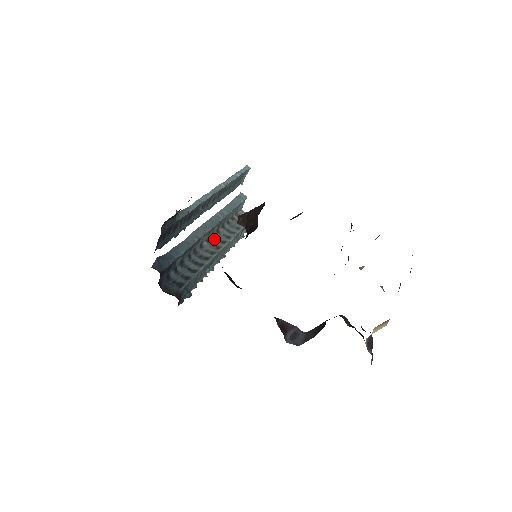
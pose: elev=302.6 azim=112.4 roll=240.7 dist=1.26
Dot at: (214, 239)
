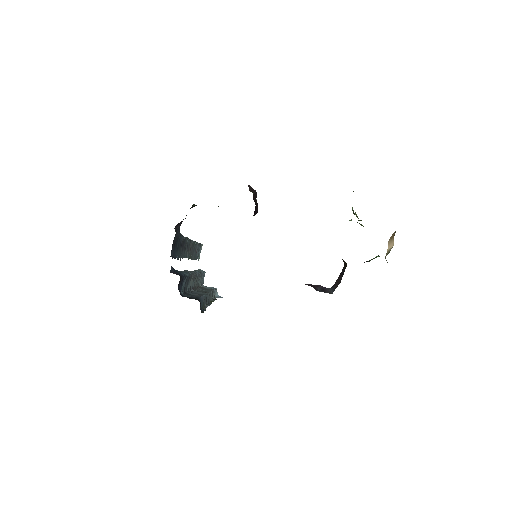
Dot at: occluded
